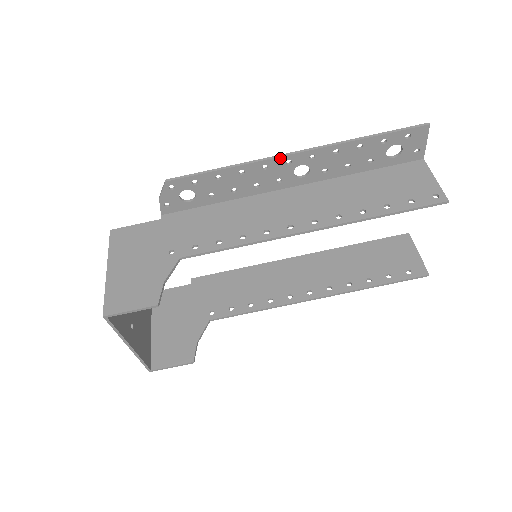
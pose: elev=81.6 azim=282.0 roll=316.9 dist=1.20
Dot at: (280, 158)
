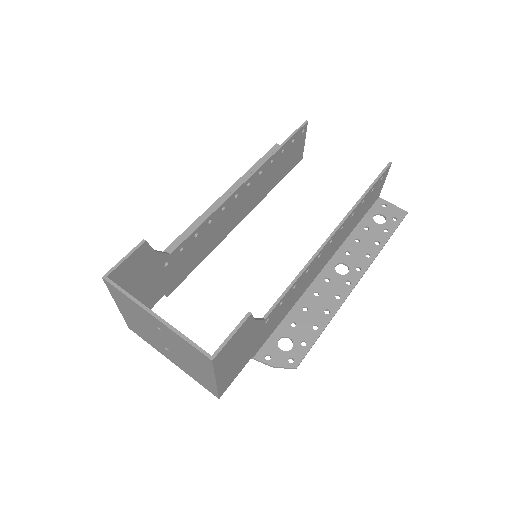
Dot at: (212, 206)
